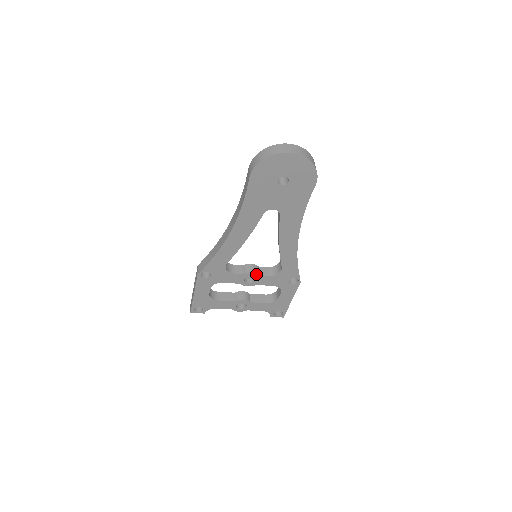
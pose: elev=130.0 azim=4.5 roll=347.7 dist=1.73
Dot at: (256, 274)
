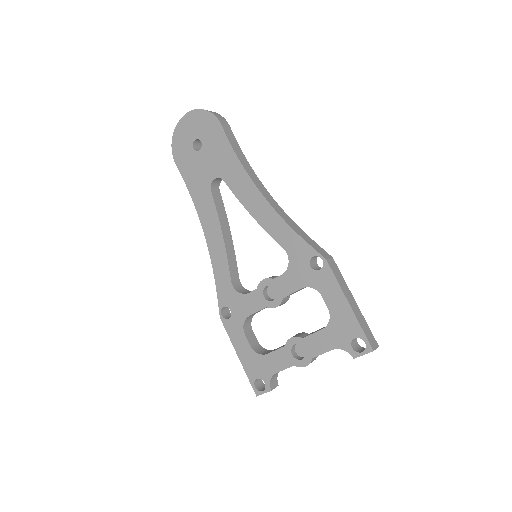
Dot at: (269, 280)
